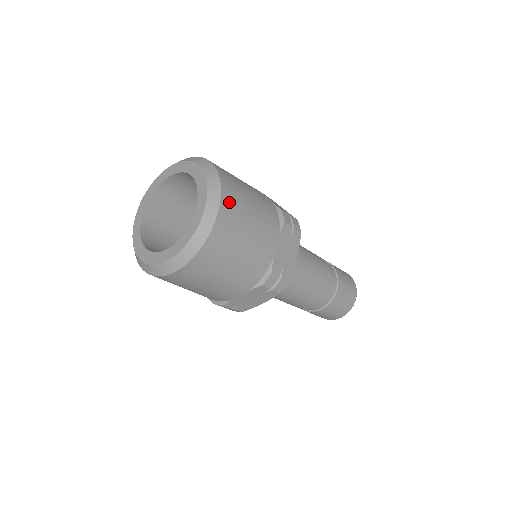
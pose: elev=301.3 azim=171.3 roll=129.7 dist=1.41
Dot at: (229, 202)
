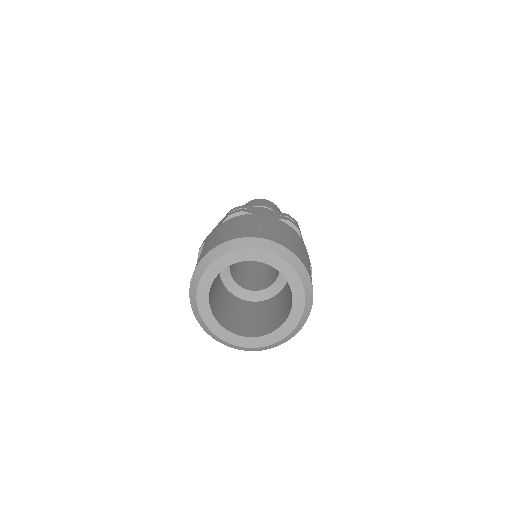
Dot at: (303, 261)
